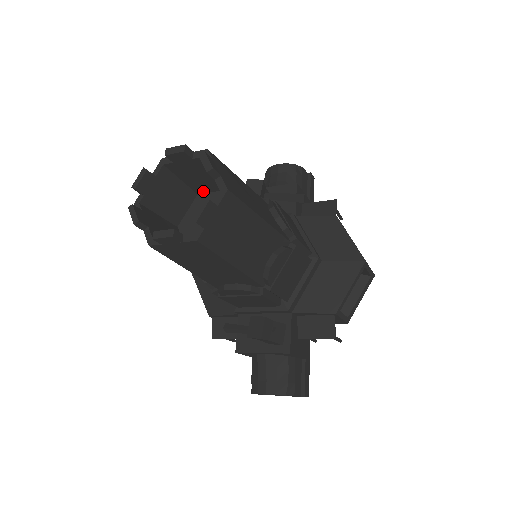
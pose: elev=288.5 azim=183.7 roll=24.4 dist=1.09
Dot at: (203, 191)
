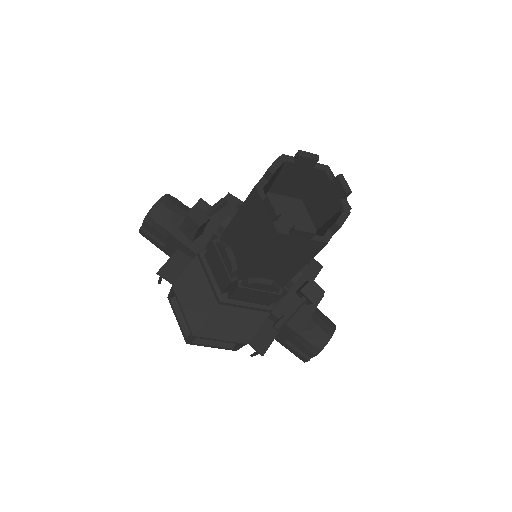
Dot at: occluded
